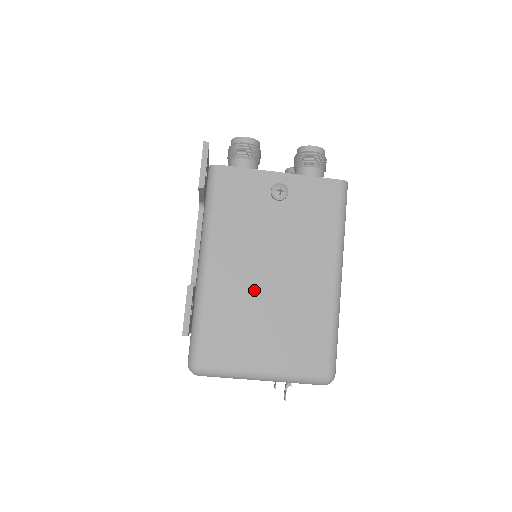
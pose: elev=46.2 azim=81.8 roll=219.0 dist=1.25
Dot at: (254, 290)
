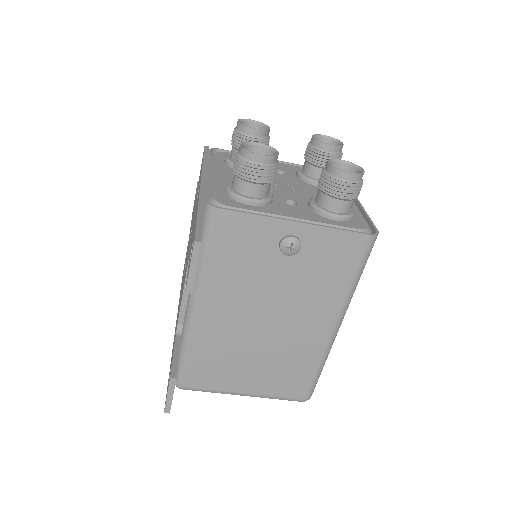
Dot at: (244, 335)
